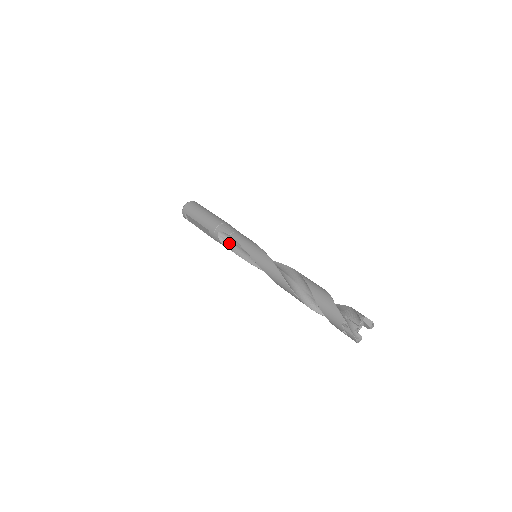
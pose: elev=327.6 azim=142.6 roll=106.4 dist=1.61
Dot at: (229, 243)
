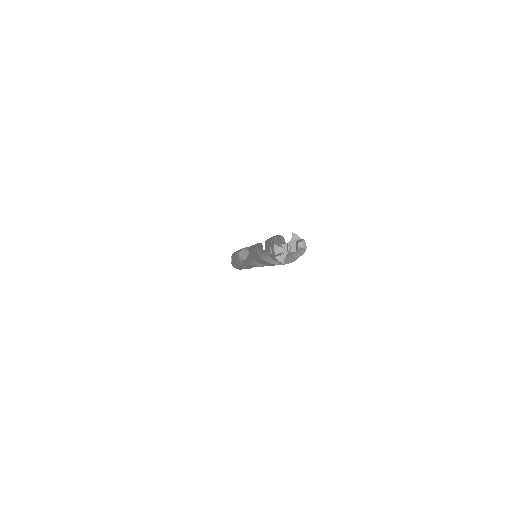
Dot at: (245, 259)
